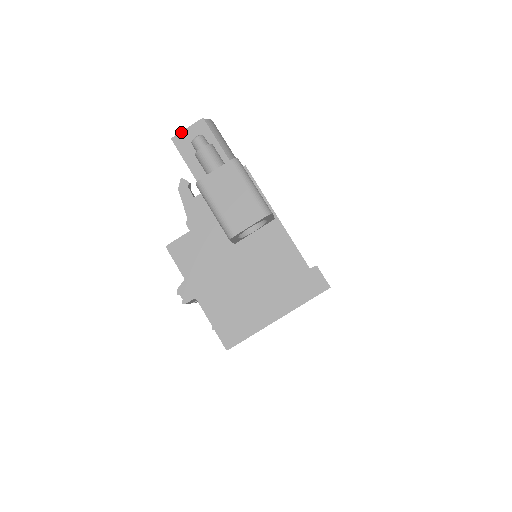
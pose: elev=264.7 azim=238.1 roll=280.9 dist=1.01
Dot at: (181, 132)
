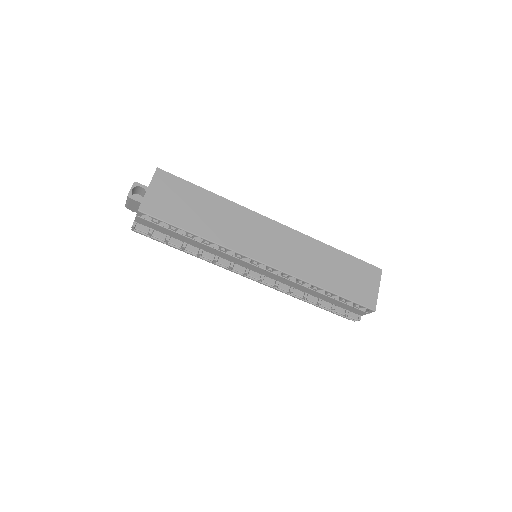
Dot at: occluded
